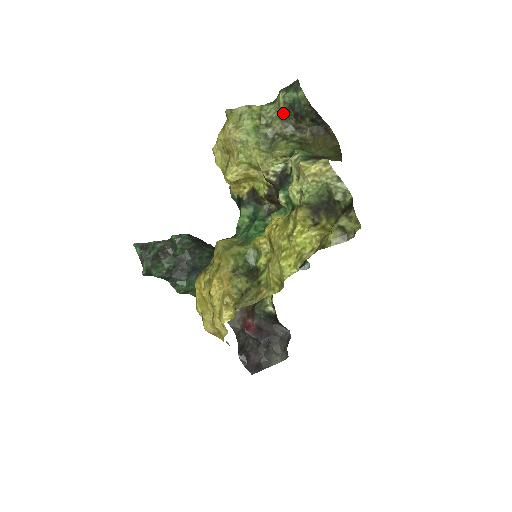
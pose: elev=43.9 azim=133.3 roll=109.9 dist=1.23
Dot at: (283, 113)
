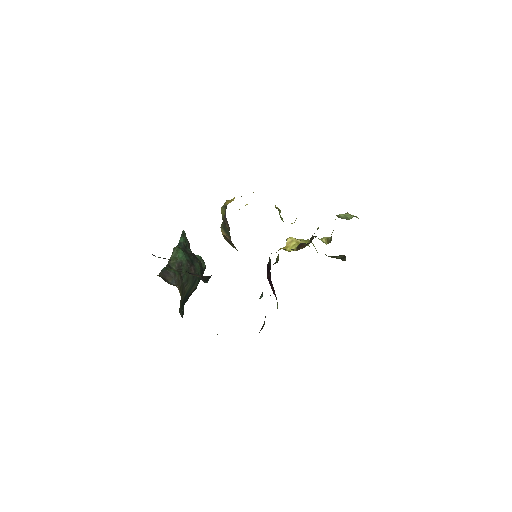
Dot at: (329, 256)
